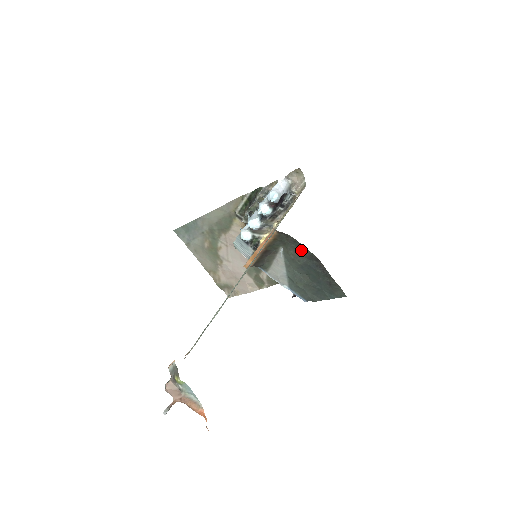
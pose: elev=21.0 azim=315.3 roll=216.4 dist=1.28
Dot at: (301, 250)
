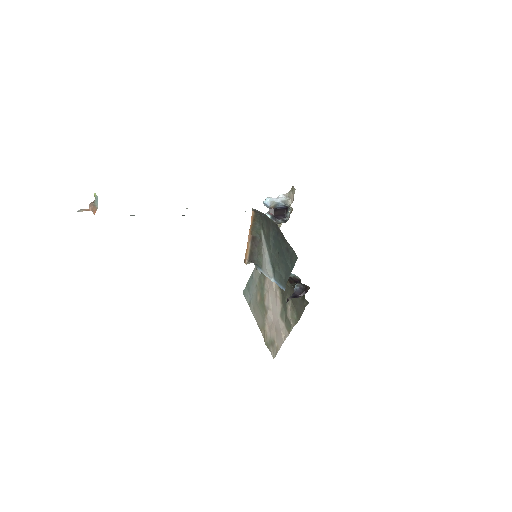
Dot at: (268, 223)
